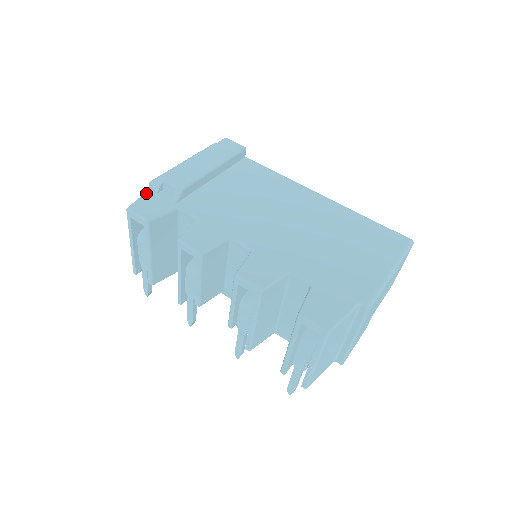
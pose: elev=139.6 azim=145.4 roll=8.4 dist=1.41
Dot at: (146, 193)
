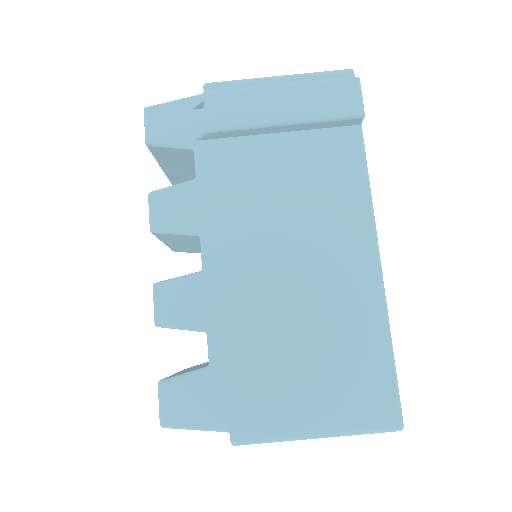
Dot at: (183, 100)
